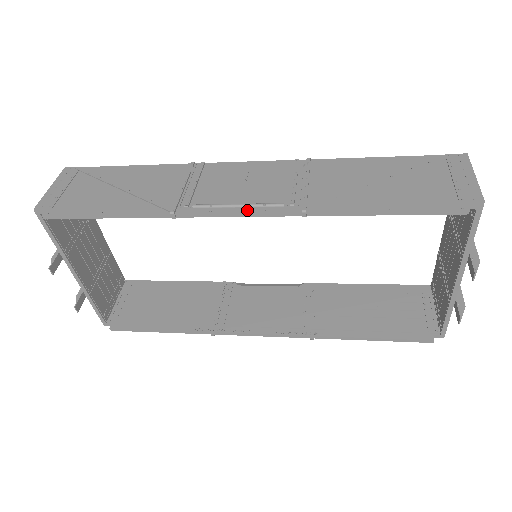
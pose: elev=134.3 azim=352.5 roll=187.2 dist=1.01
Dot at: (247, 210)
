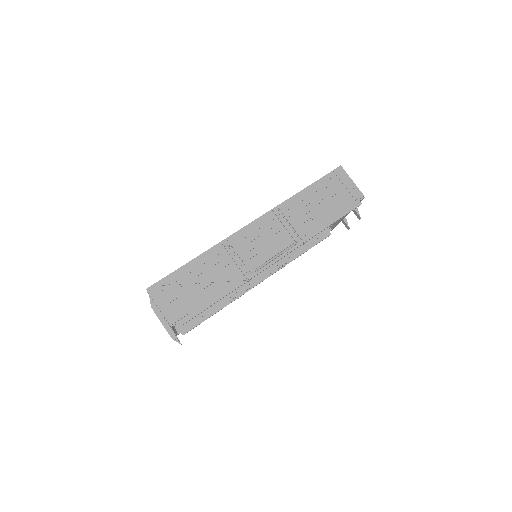
Dot at: (280, 257)
